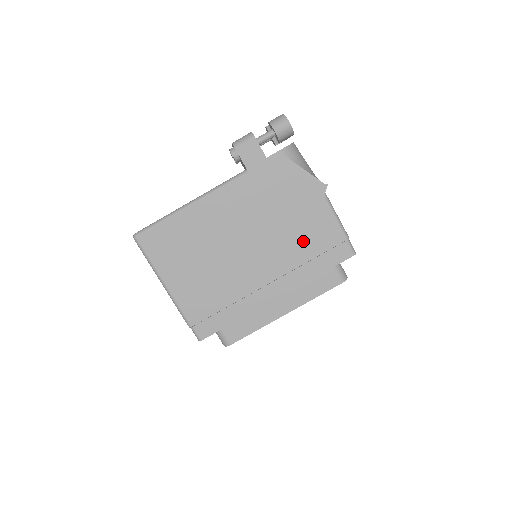
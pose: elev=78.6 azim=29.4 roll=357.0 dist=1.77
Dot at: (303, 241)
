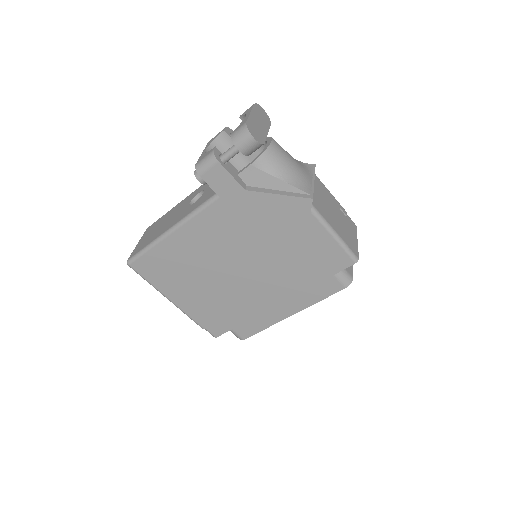
Dot at: (295, 255)
